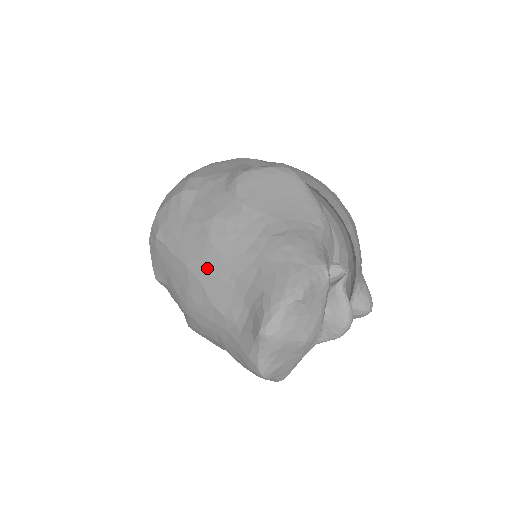
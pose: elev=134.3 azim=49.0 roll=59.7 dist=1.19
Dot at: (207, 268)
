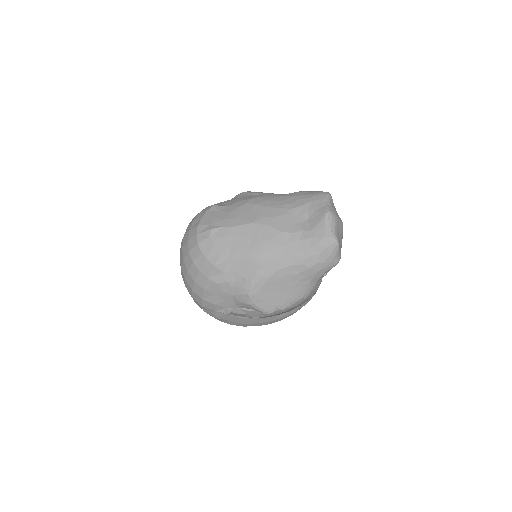
Dot at: (267, 216)
